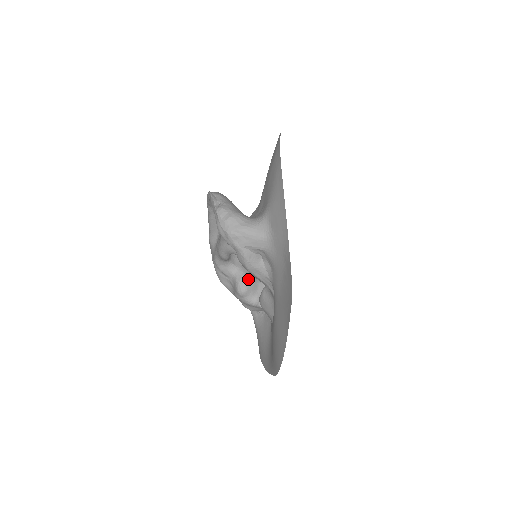
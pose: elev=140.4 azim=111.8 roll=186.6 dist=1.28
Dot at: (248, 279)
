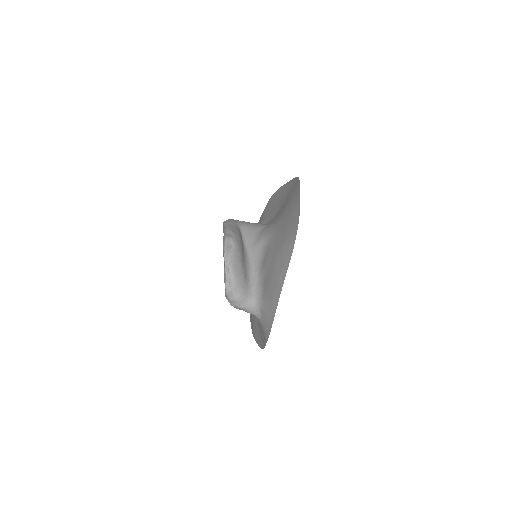
Dot at: occluded
